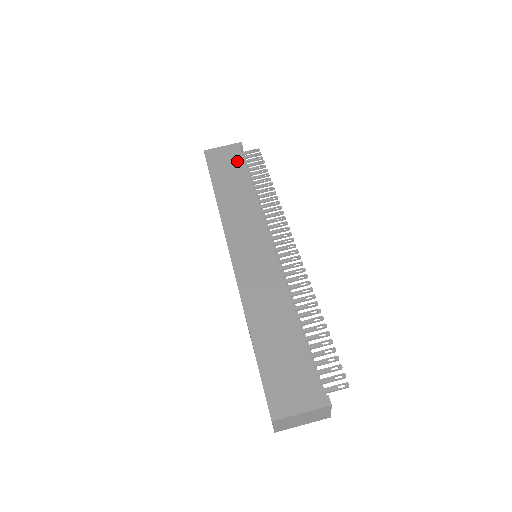
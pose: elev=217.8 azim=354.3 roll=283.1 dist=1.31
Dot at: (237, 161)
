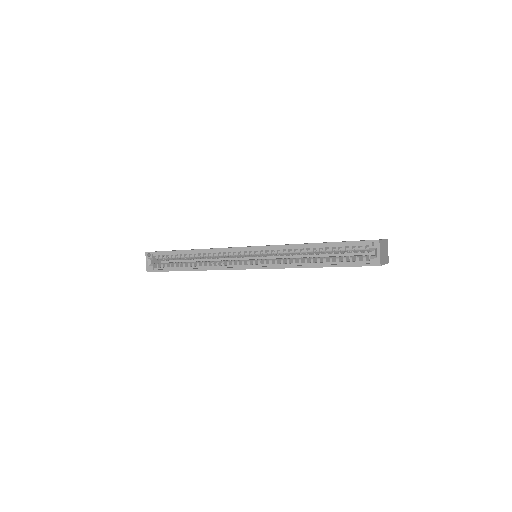
Dot at: occluded
